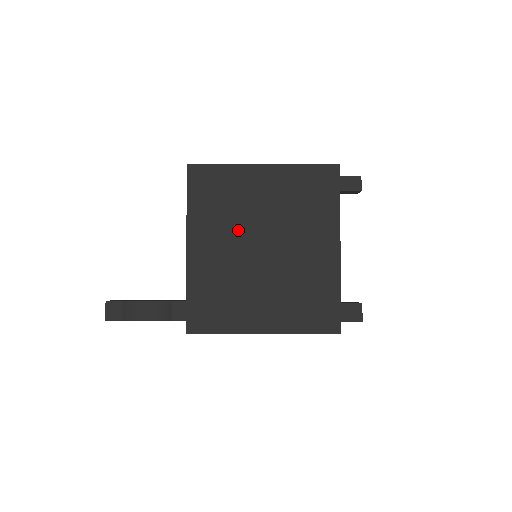
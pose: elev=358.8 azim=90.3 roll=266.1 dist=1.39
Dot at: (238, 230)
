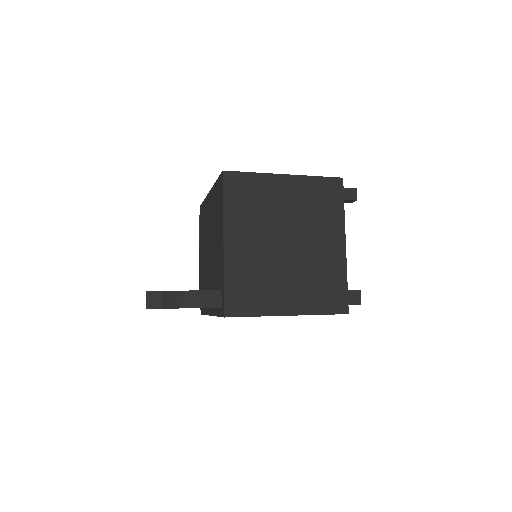
Dot at: (266, 228)
